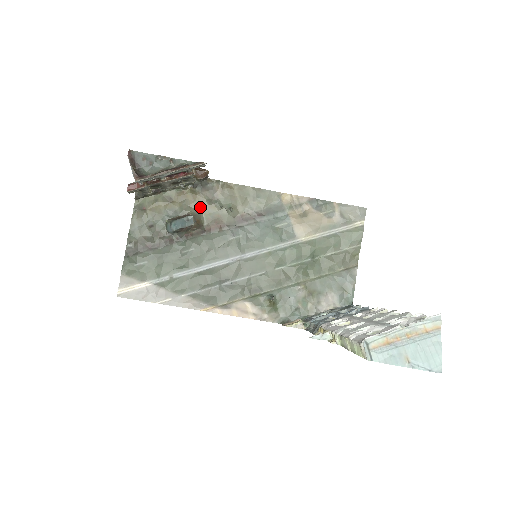
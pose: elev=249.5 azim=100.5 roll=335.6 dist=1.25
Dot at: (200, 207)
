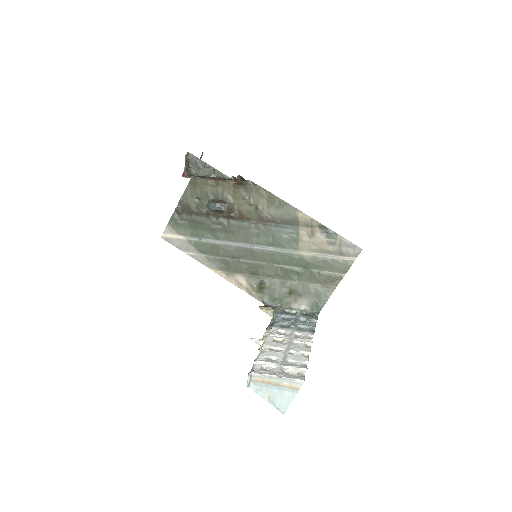
Dot at: (236, 198)
